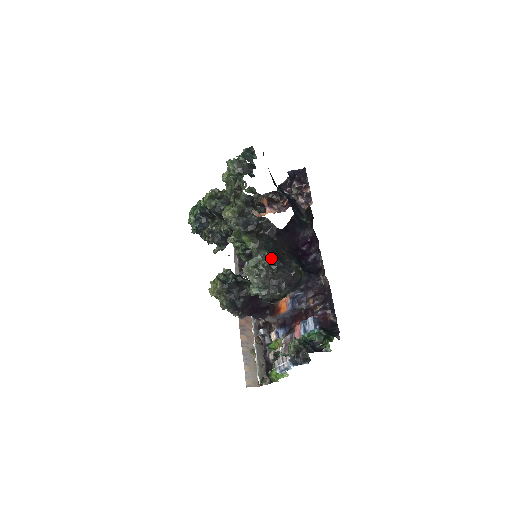
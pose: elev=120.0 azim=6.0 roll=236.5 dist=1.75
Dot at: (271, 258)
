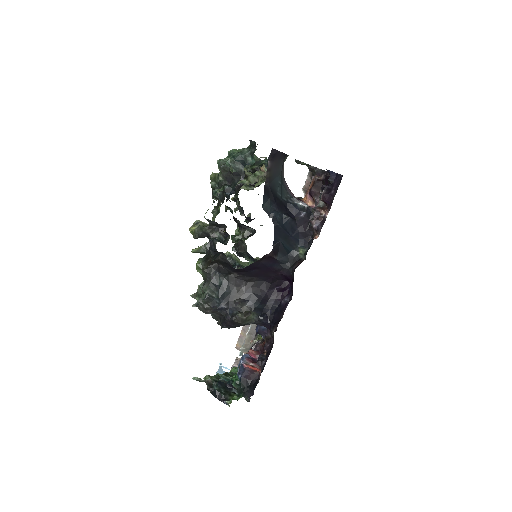
Dot at: (211, 297)
